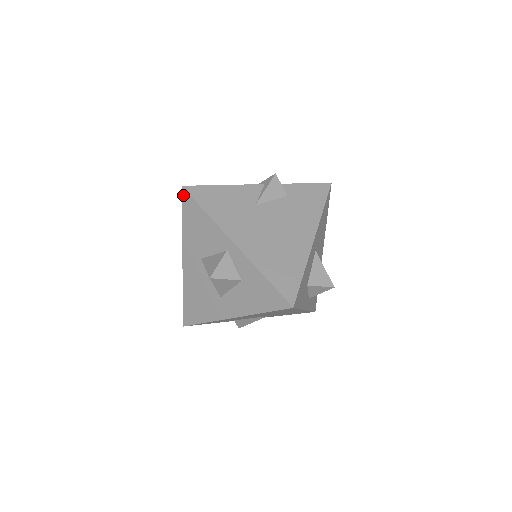
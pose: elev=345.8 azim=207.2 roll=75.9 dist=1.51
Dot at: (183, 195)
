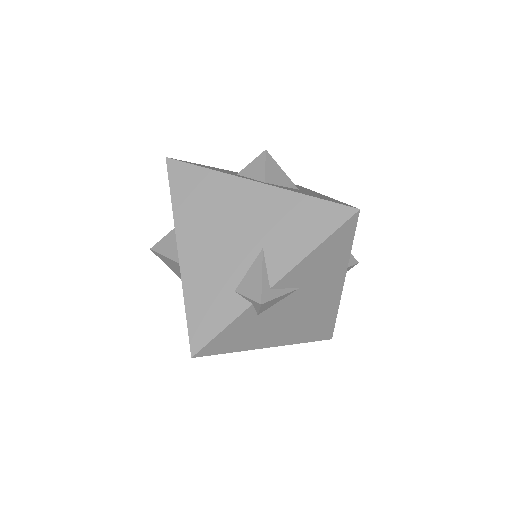
Dot at: occluded
